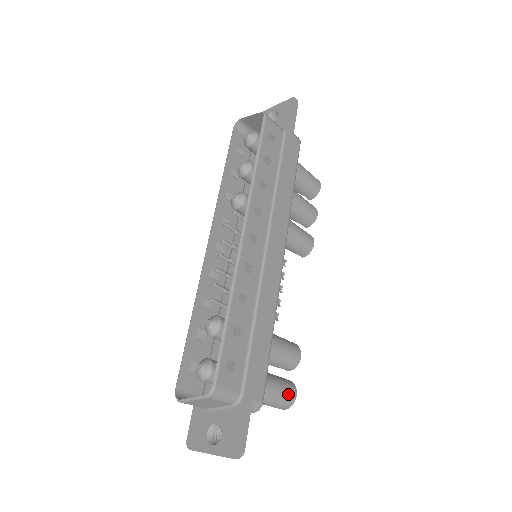
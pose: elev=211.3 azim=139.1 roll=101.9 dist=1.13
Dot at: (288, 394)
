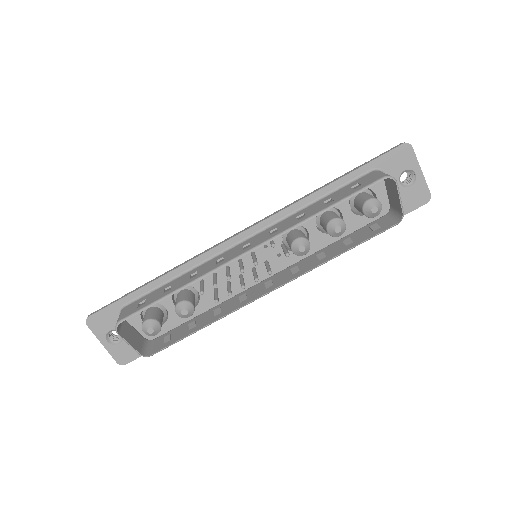
Dot at: occluded
